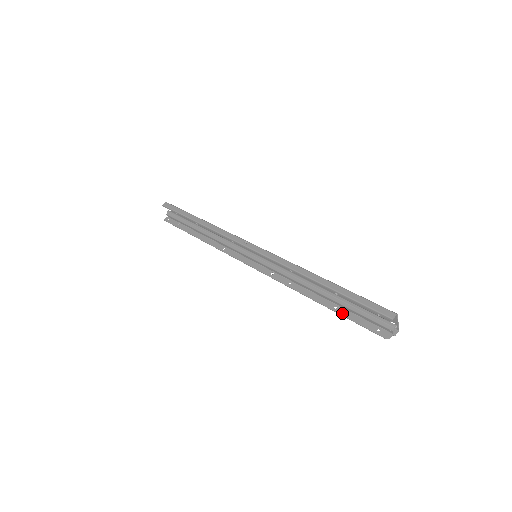
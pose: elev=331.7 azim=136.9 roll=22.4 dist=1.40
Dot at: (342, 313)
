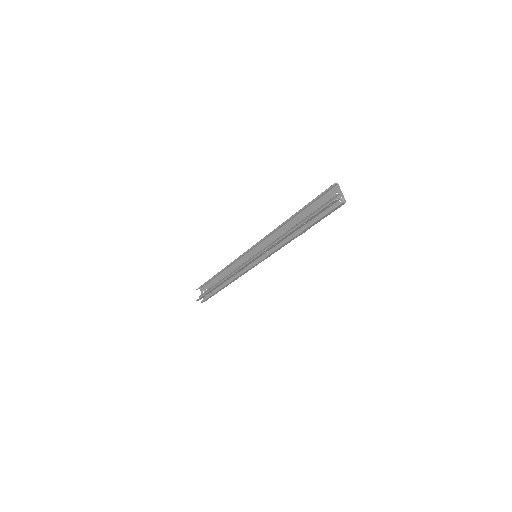
Dot at: (308, 220)
